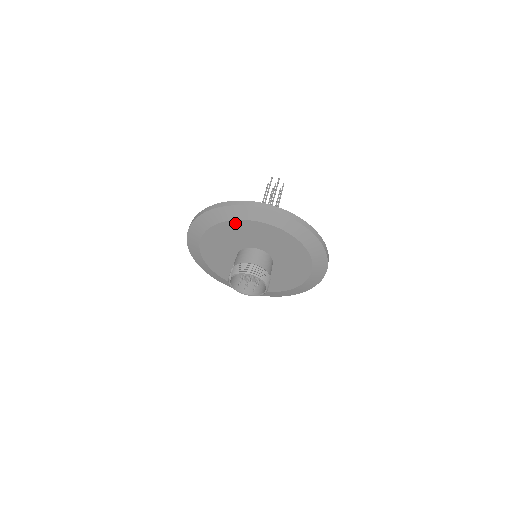
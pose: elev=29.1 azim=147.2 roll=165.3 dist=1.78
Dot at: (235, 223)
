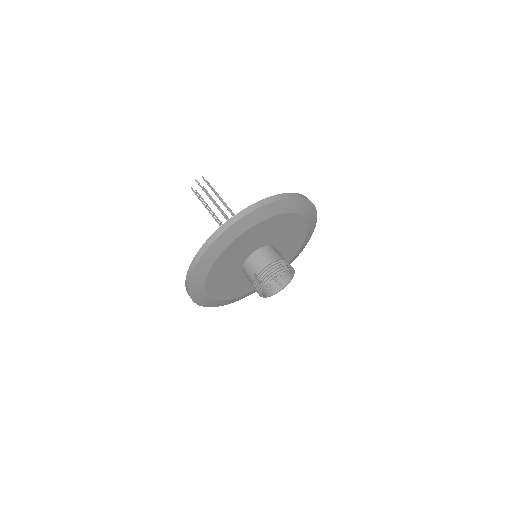
Dot at: (250, 231)
